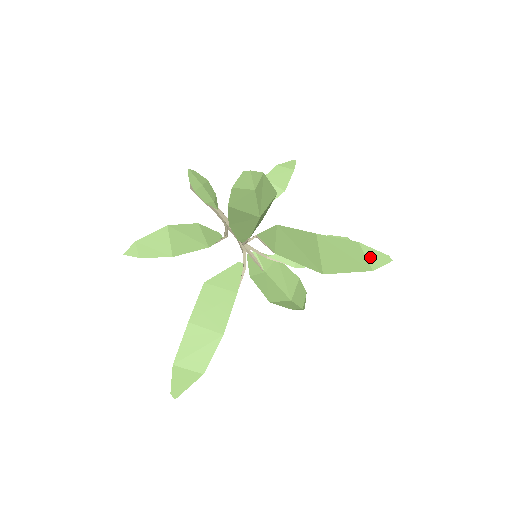
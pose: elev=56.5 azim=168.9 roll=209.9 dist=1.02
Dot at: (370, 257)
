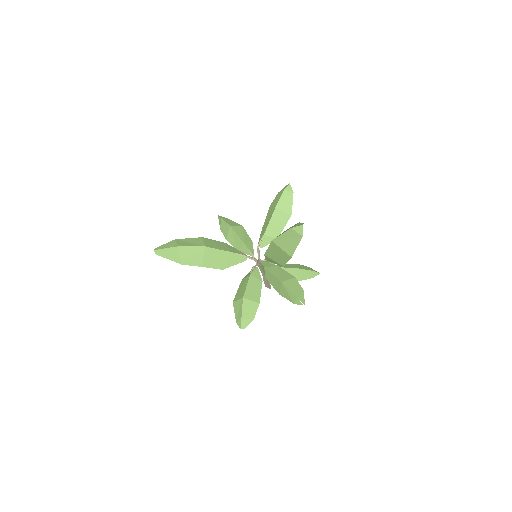
Dot at: (297, 225)
